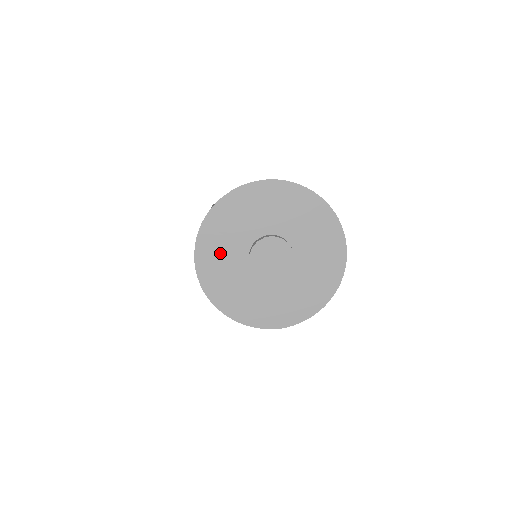
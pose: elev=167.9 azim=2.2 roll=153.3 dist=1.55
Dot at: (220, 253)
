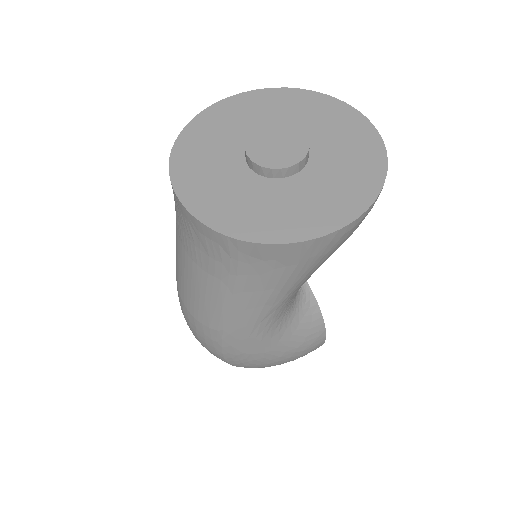
Dot at: (219, 130)
